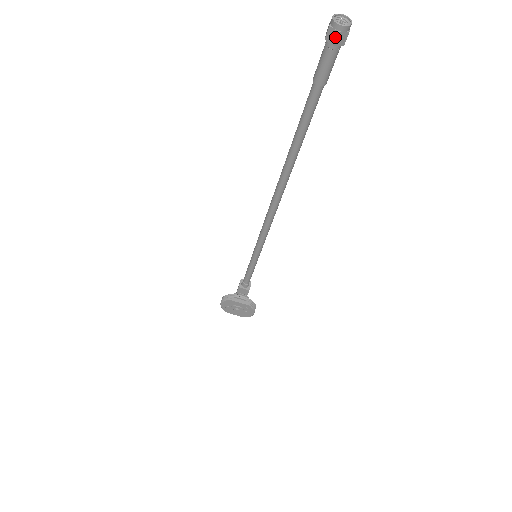
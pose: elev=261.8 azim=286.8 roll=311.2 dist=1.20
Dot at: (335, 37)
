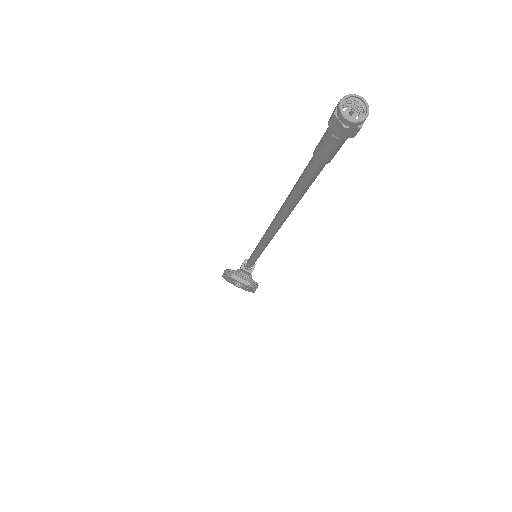
Dot at: (340, 130)
